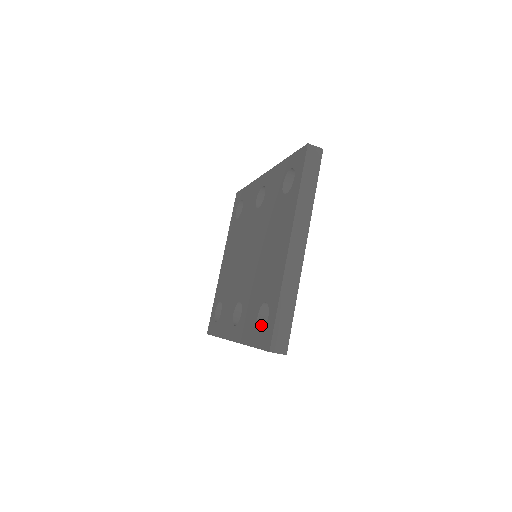
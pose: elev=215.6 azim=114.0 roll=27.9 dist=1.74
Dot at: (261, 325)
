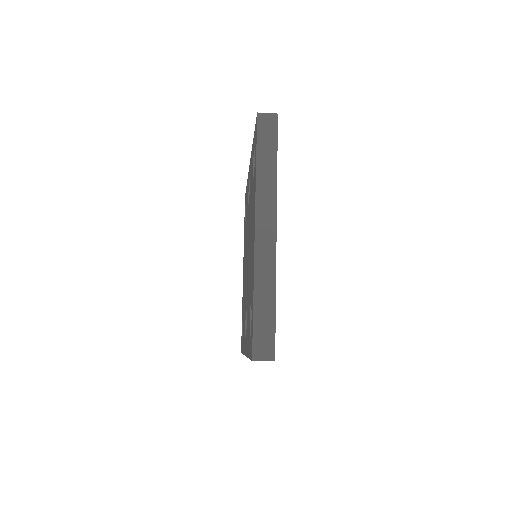
Dot at: occluded
